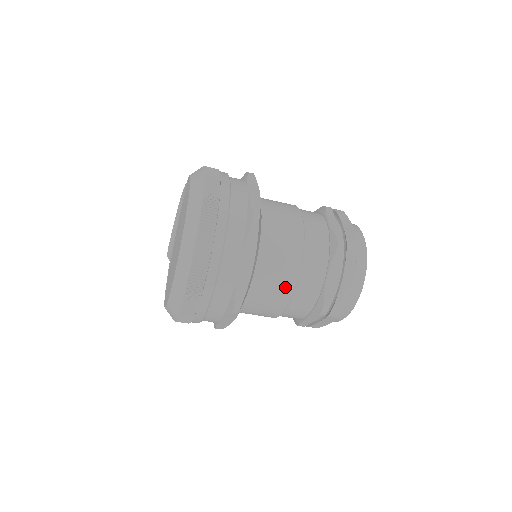
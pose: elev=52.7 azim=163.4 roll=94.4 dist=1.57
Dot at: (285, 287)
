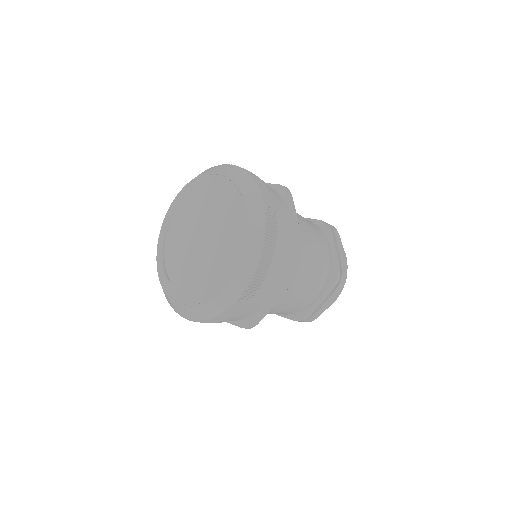
Dot at: (312, 255)
